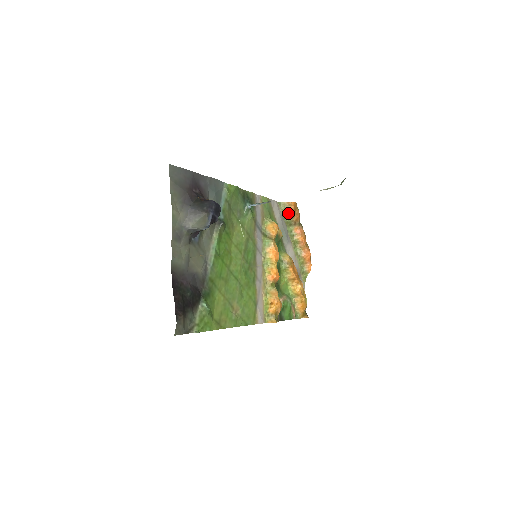
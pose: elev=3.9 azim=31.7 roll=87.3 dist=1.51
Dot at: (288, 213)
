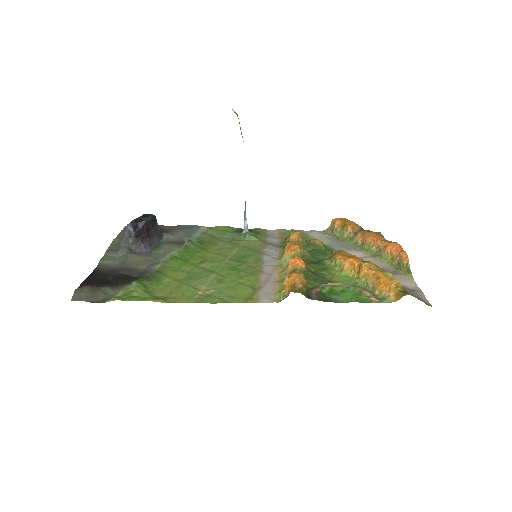
Dot at: (340, 231)
